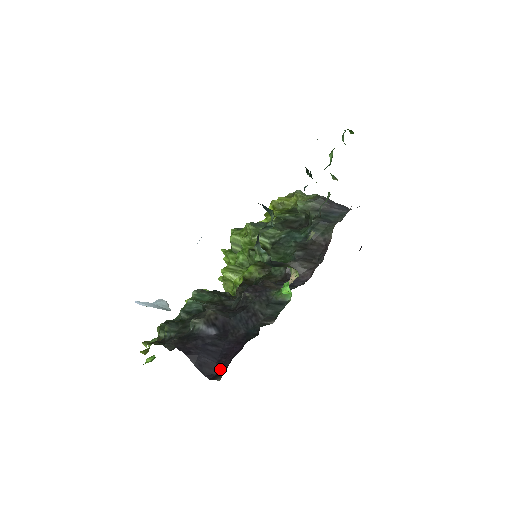
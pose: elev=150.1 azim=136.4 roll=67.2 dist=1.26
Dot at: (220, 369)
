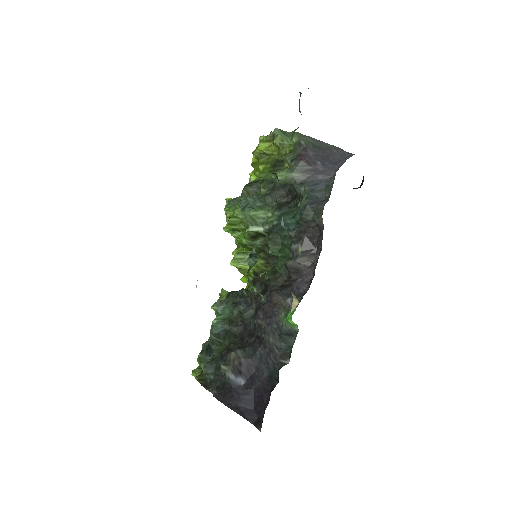
Dot at: (258, 415)
